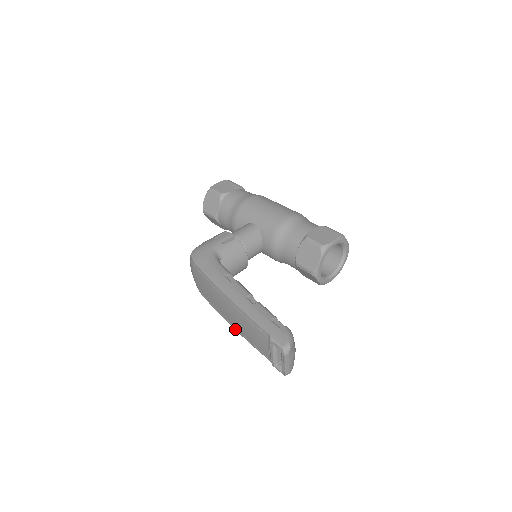
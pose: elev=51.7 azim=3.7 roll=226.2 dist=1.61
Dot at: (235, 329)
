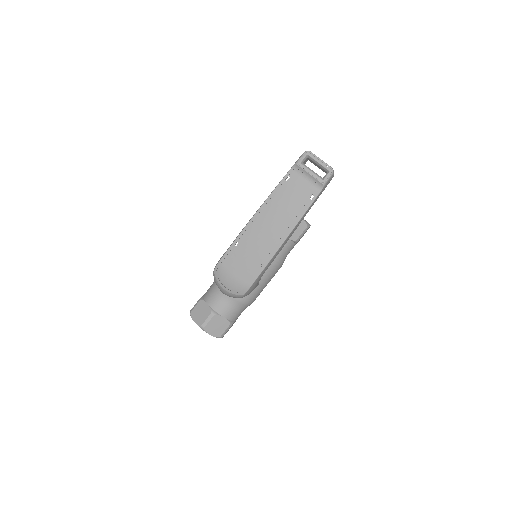
Dot at: (289, 233)
